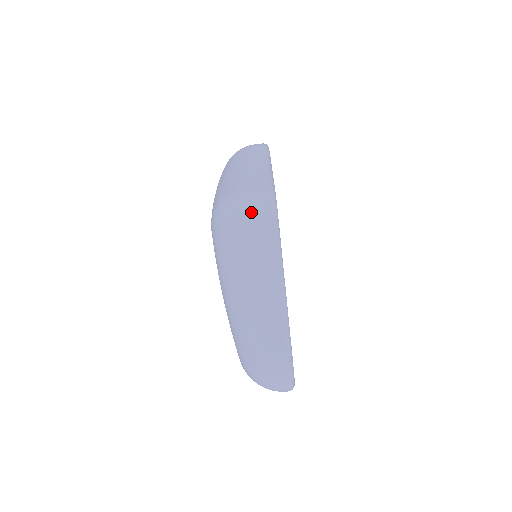
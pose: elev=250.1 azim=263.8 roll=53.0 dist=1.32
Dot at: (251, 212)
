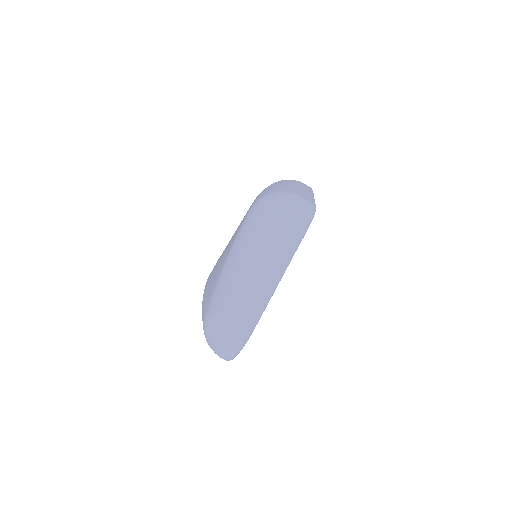
Dot at: (295, 210)
